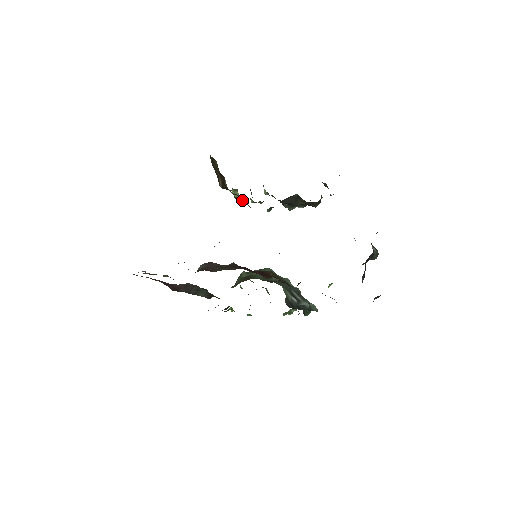
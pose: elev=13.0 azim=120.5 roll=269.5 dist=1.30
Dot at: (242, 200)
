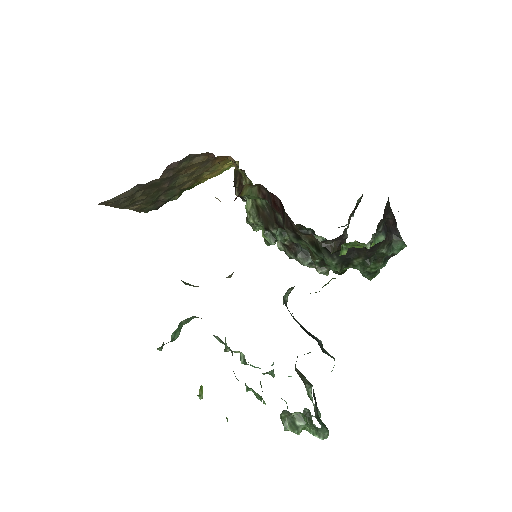
Dot at: (253, 217)
